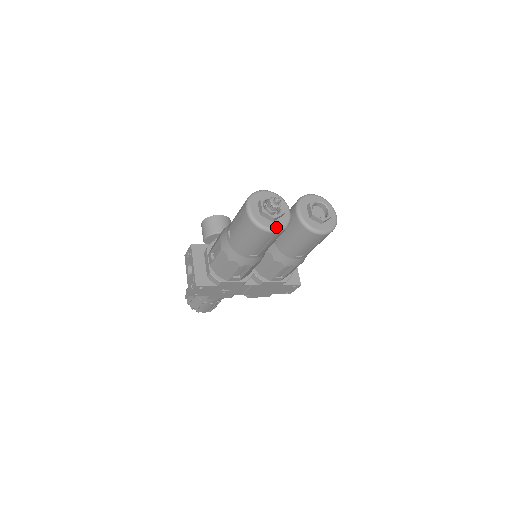
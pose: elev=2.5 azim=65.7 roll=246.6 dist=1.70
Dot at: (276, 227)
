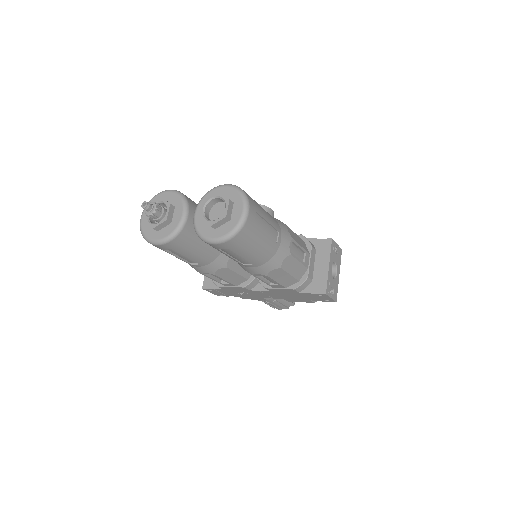
Dot at: (159, 238)
